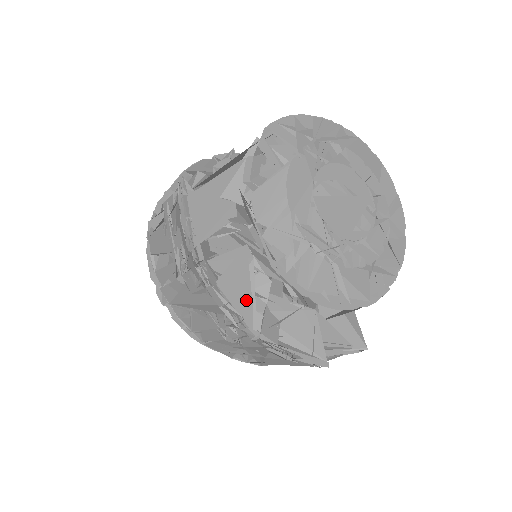
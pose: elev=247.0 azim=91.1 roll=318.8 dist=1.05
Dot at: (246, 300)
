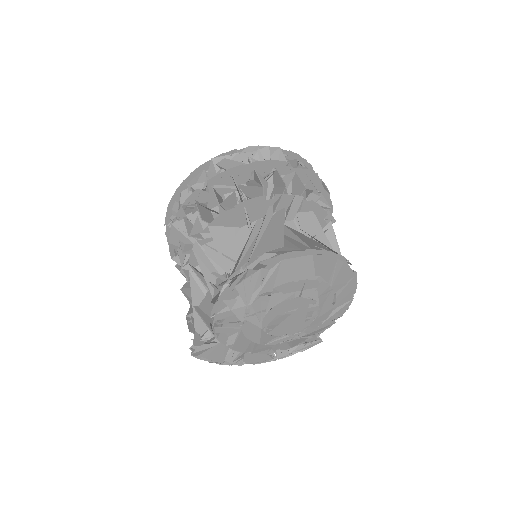
Dot at: (262, 356)
